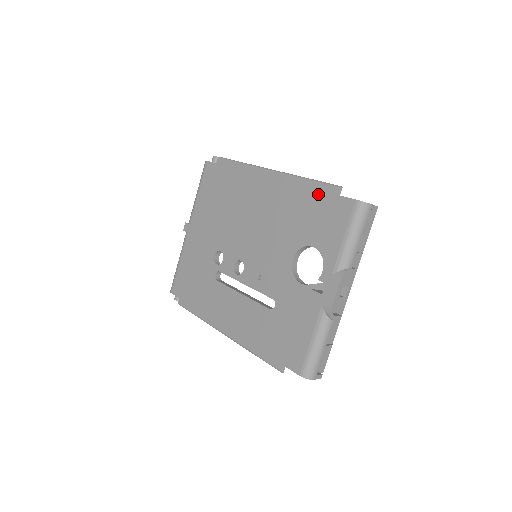
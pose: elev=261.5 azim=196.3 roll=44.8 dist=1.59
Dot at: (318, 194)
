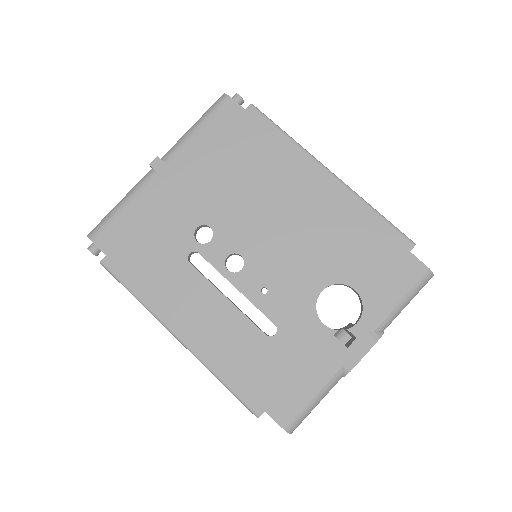
Dot at: (384, 235)
